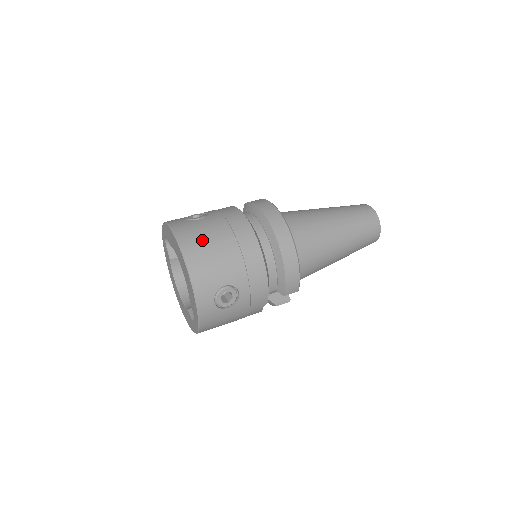
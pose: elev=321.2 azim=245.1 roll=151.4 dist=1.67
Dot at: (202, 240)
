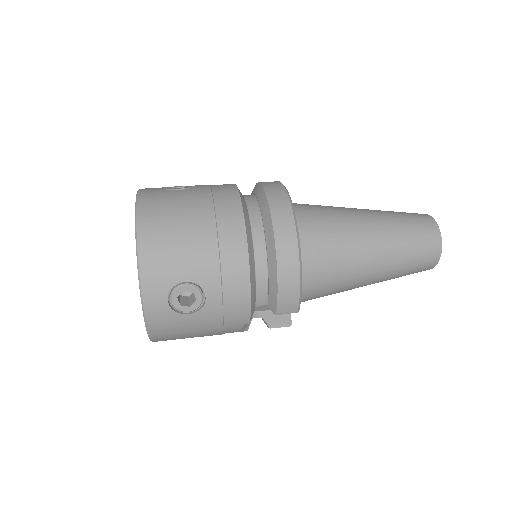
Dot at: (168, 215)
